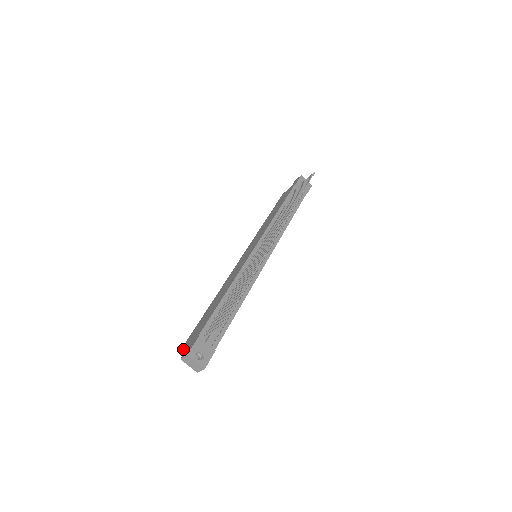
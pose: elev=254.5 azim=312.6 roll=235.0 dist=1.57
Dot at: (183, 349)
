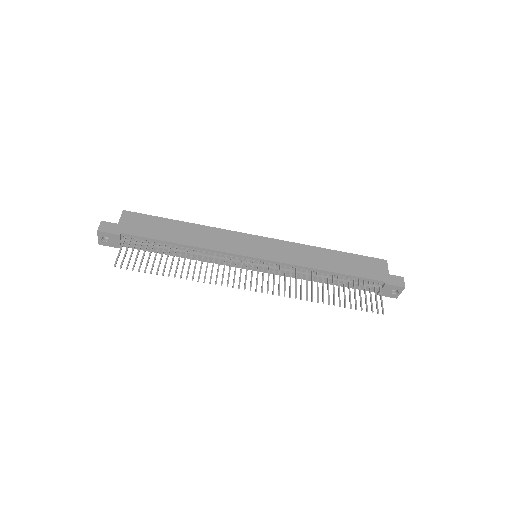
Dot at: (121, 215)
